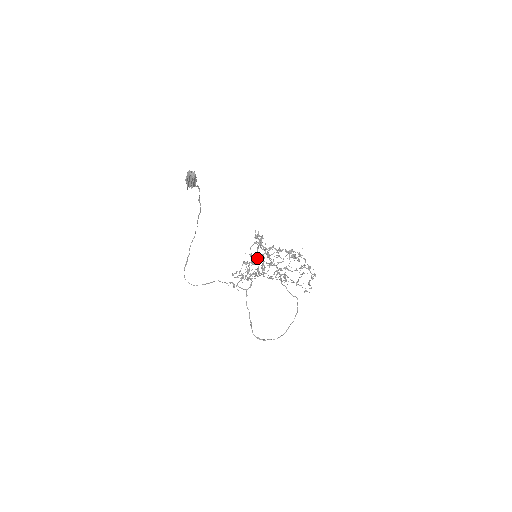
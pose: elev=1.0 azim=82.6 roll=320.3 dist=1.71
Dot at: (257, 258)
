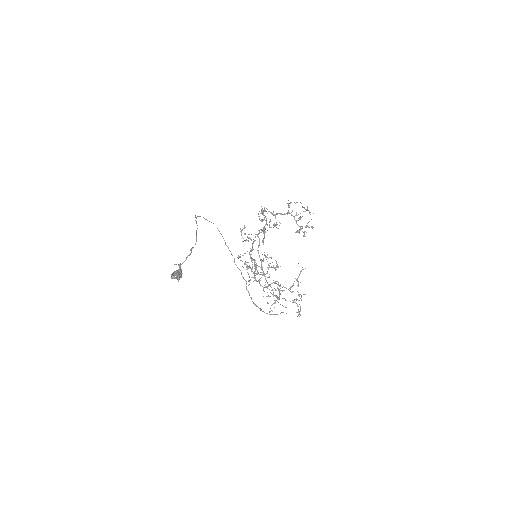
Dot at: (254, 273)
